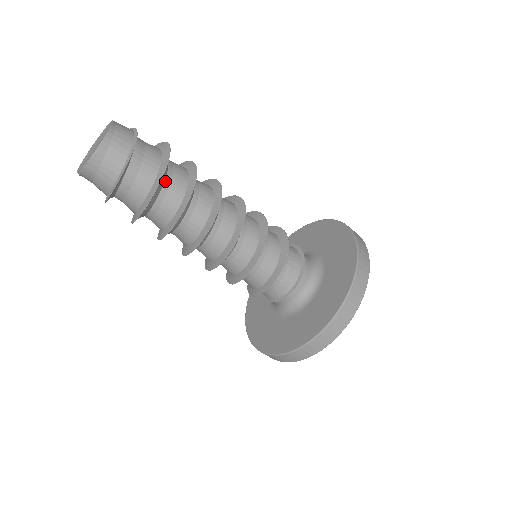
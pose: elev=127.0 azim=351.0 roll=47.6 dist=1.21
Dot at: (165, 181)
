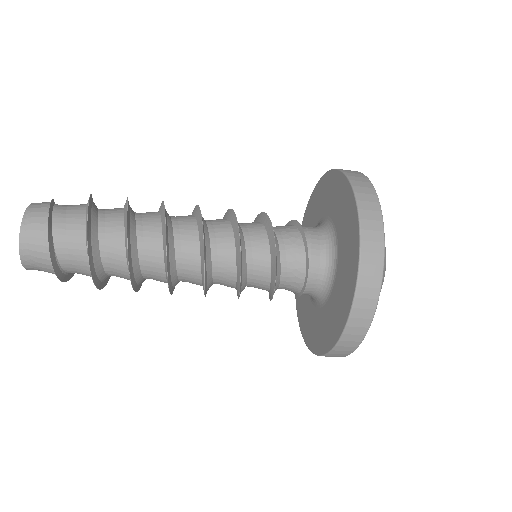
Dot at: (101, 253)
